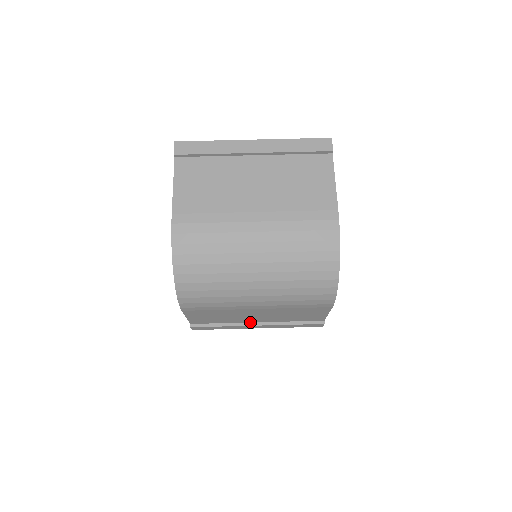
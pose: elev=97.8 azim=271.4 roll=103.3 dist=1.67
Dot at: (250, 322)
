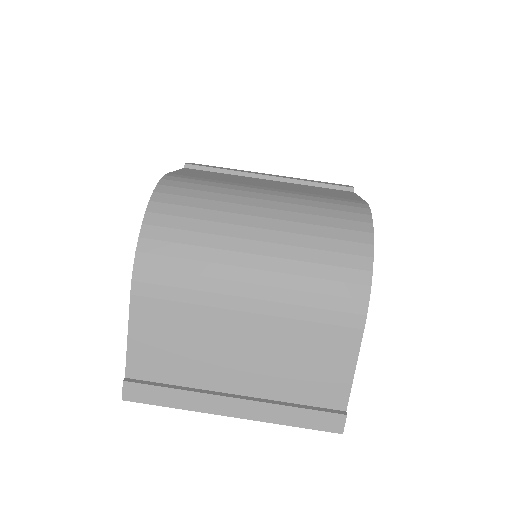
Dot at: (223, 392)
